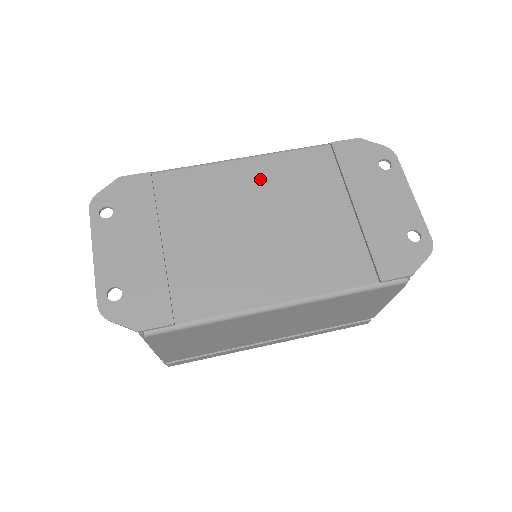
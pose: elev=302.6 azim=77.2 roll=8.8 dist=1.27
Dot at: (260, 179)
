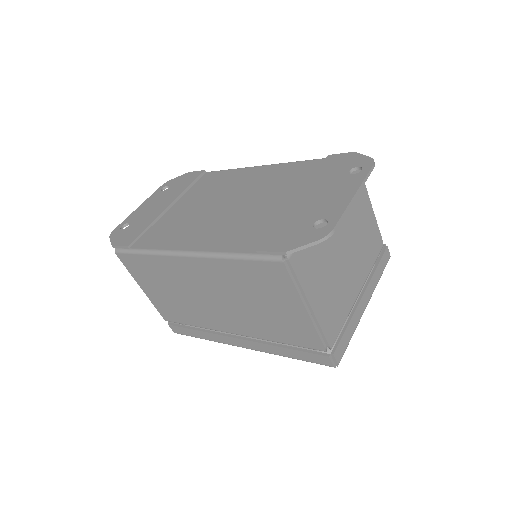
Dot at: (257, 178)
